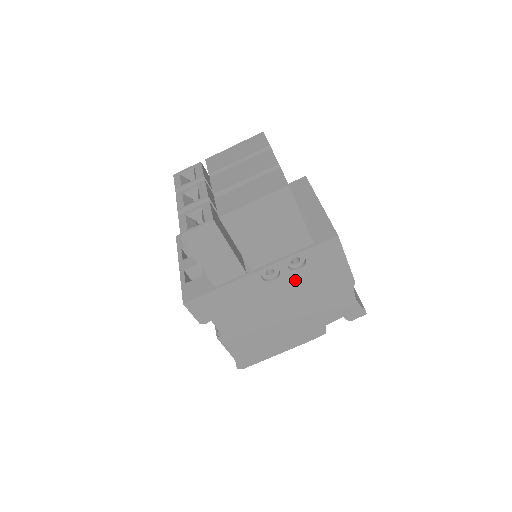
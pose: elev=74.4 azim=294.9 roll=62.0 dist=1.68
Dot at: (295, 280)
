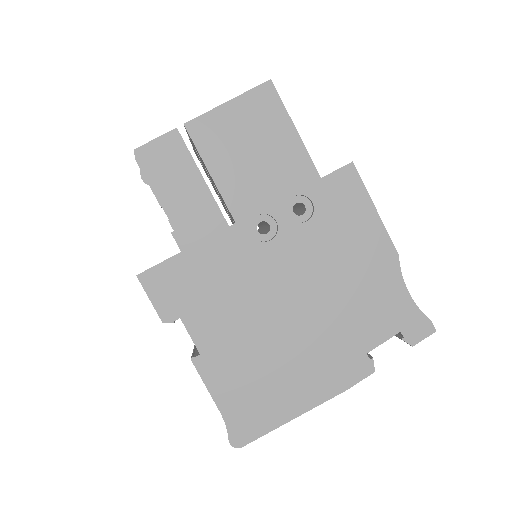
Dot at: (303, 243)
